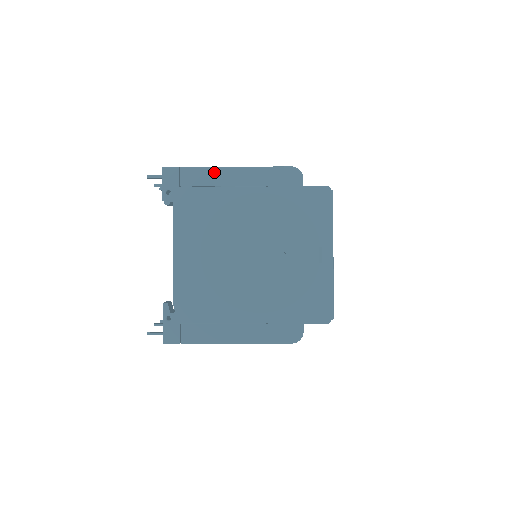
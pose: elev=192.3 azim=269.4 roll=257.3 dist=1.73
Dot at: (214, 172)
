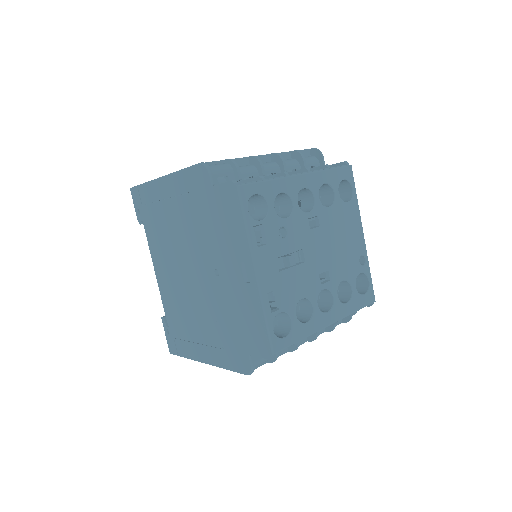
Dot at: (155, 185)
